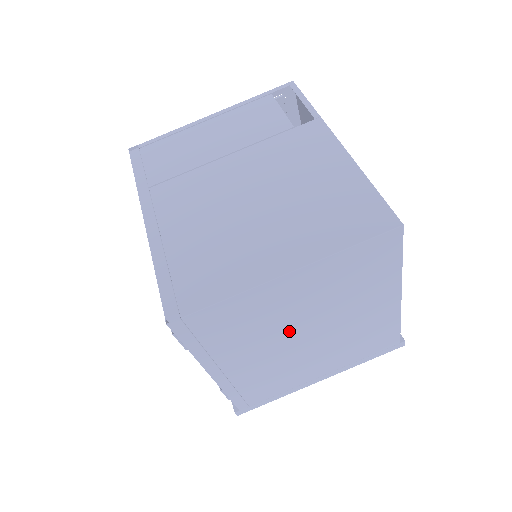
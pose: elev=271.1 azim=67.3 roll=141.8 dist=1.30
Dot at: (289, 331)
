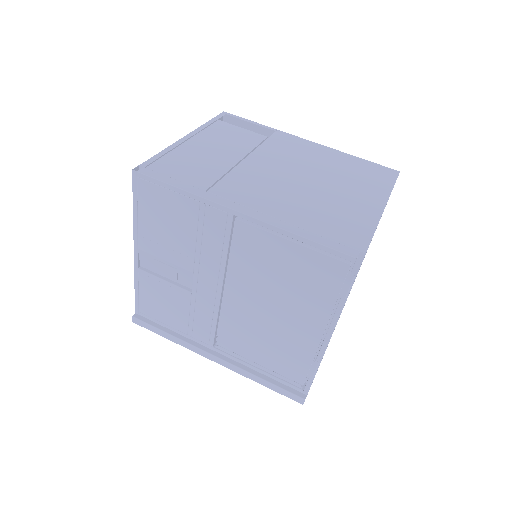
Dot at: occluded
